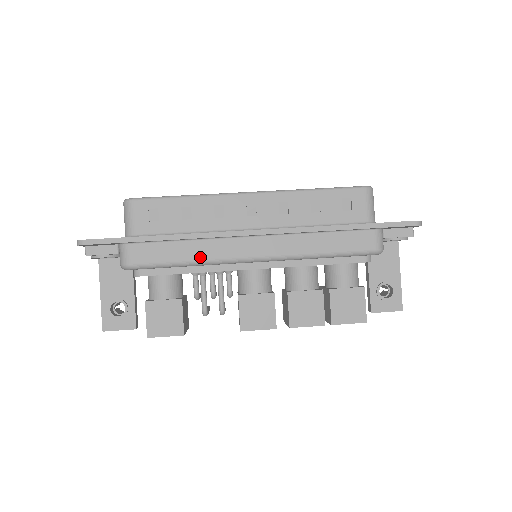
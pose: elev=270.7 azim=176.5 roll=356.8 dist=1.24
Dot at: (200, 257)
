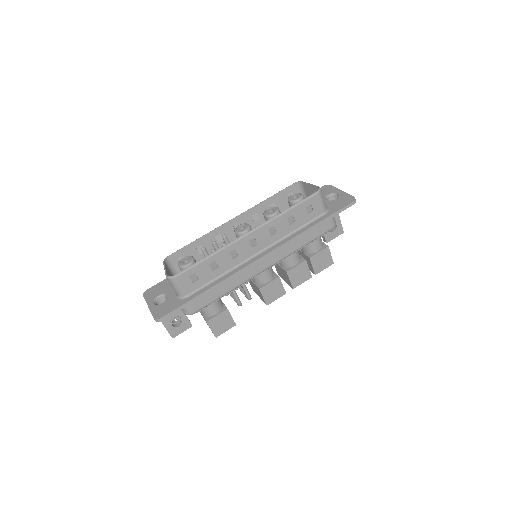
Dot at: (234, 286)
